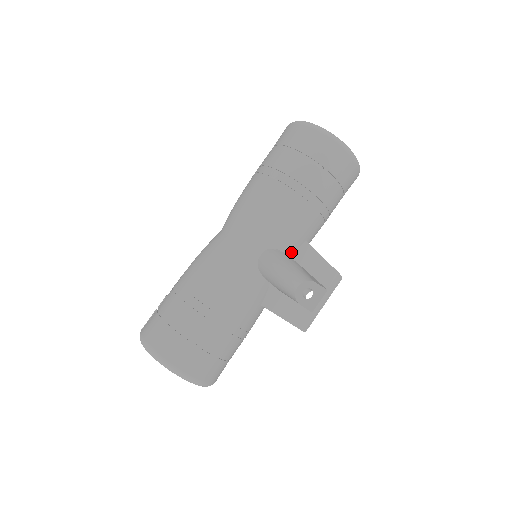
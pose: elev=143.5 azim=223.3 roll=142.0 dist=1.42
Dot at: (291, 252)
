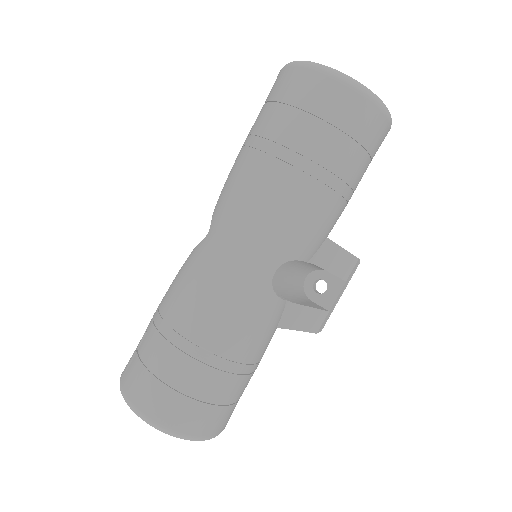
Dot at: (310, 257)
